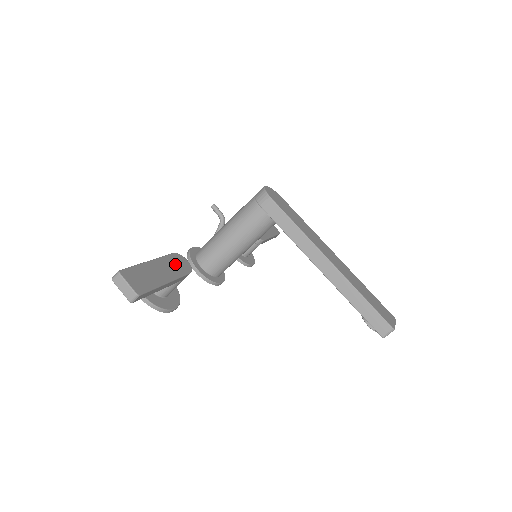
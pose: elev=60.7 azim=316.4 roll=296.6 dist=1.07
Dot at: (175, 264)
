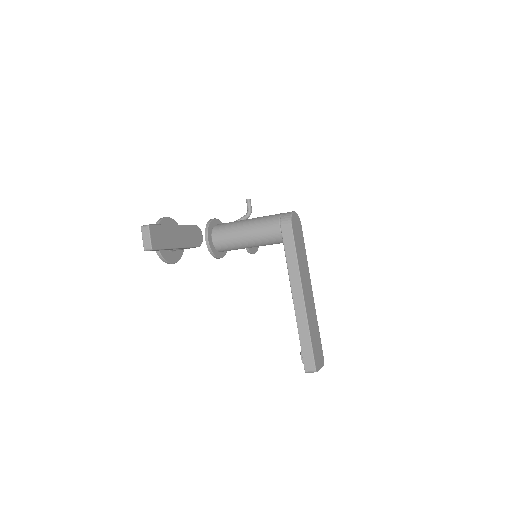
Dot at: (192, 235)
